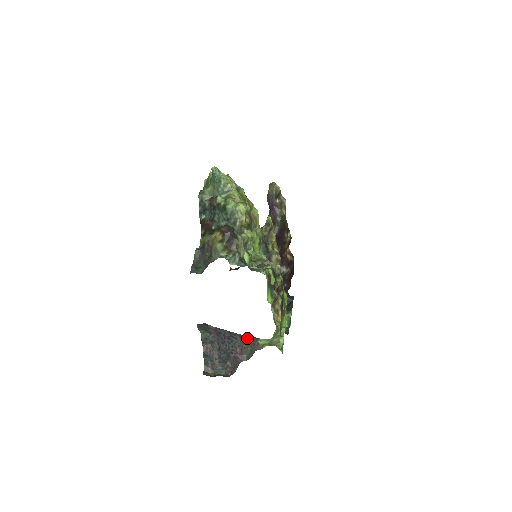
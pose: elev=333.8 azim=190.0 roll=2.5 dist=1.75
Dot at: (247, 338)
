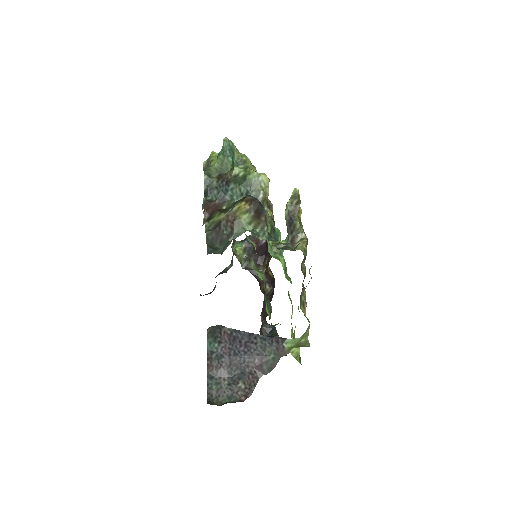
Dot at: (271, 340)
